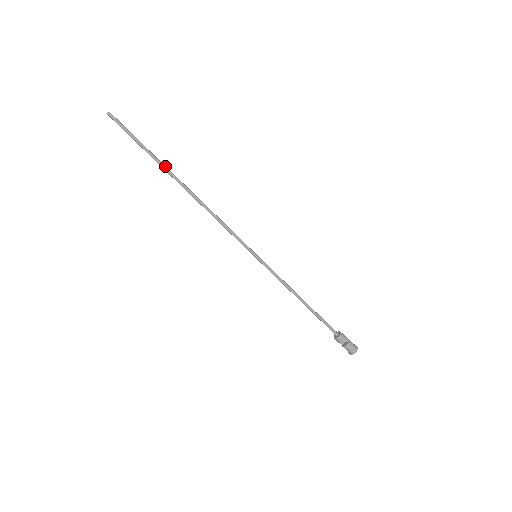
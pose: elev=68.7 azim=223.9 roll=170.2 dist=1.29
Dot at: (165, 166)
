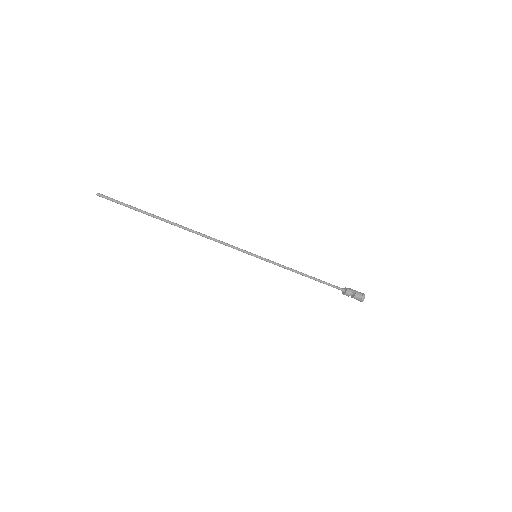
Dot at: (157, 217)
